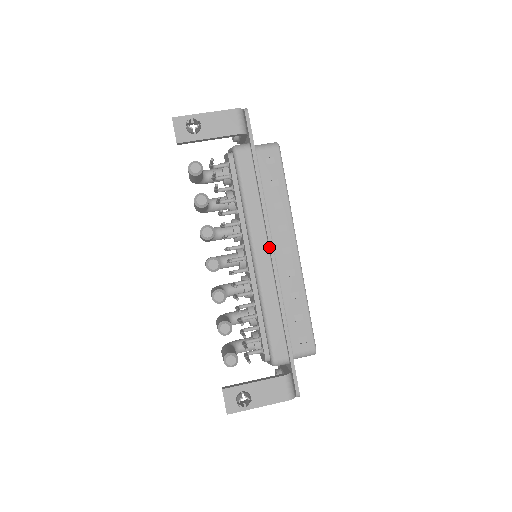
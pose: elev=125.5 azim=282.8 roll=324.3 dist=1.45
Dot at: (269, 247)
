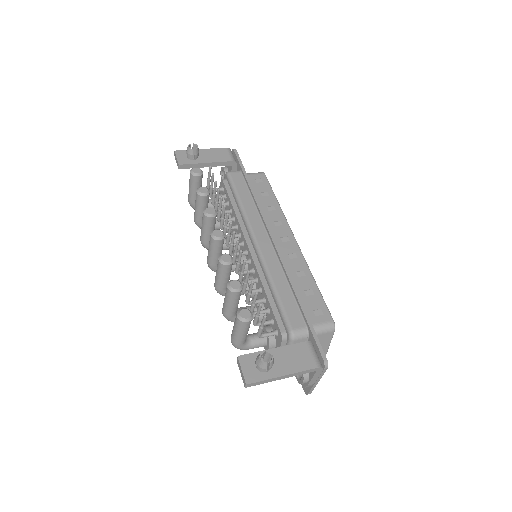
Dot at: (268, 232)
